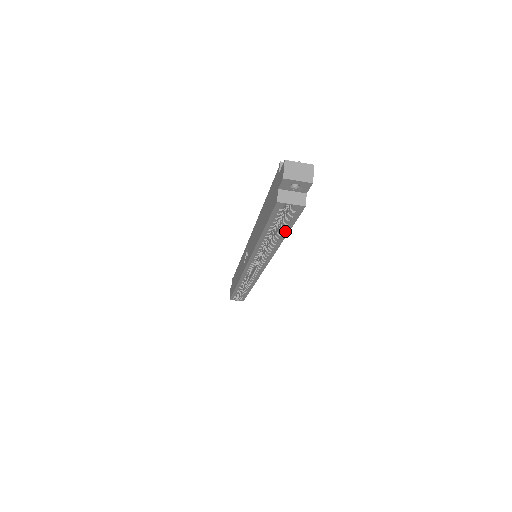
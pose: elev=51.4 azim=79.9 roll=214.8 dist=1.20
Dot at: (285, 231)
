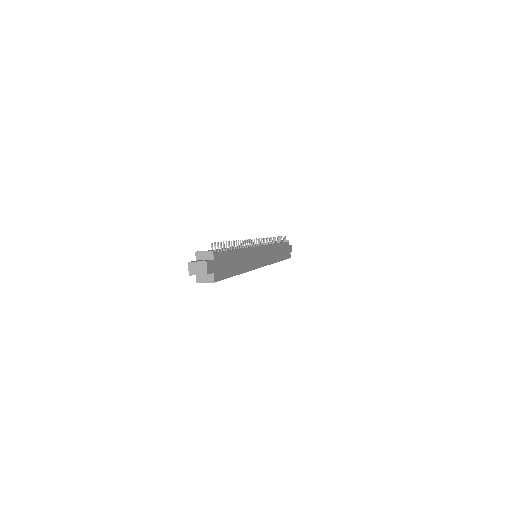
Dot at: occluded
